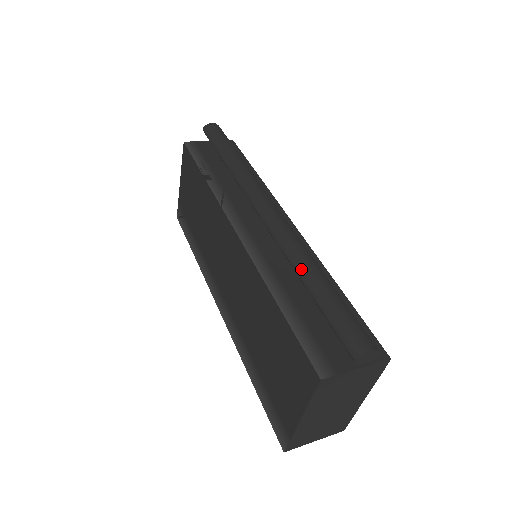
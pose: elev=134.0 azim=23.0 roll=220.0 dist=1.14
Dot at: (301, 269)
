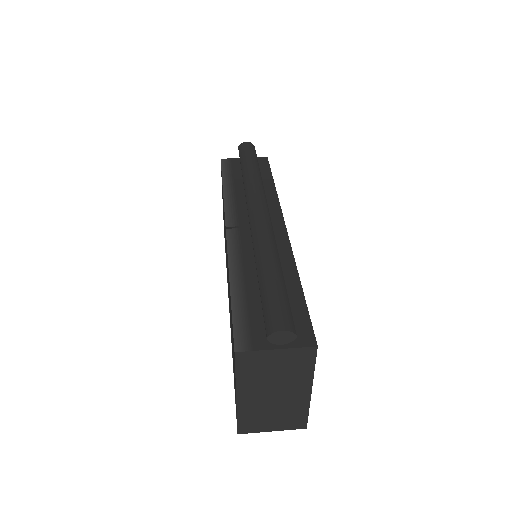
Dot at: (258, 259)
